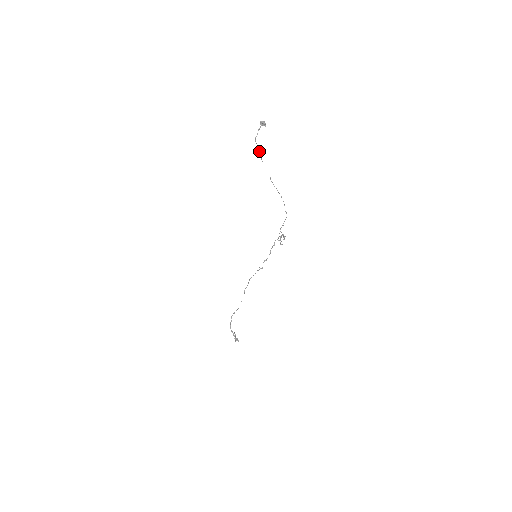
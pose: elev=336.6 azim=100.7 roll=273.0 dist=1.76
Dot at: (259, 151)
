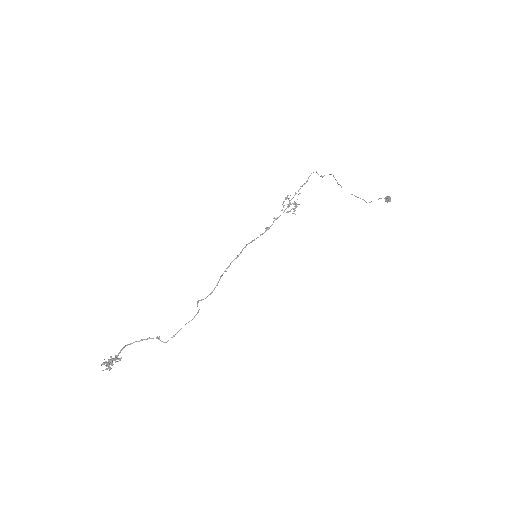
Dot at: (360, 198)
